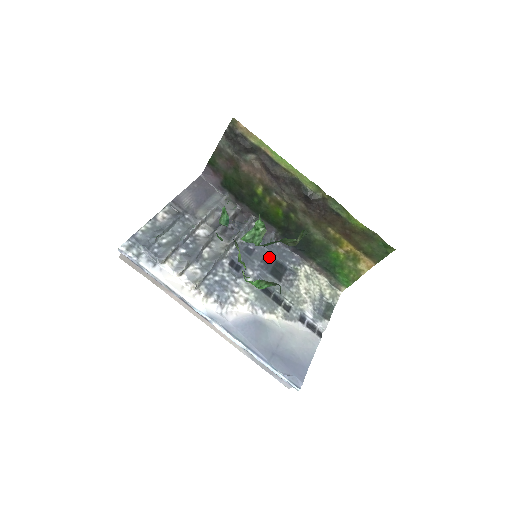
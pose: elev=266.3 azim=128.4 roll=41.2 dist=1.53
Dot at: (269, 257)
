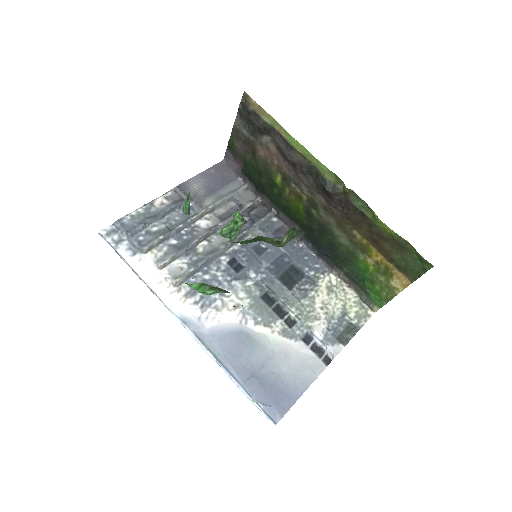
Dot at: (284, 259)
